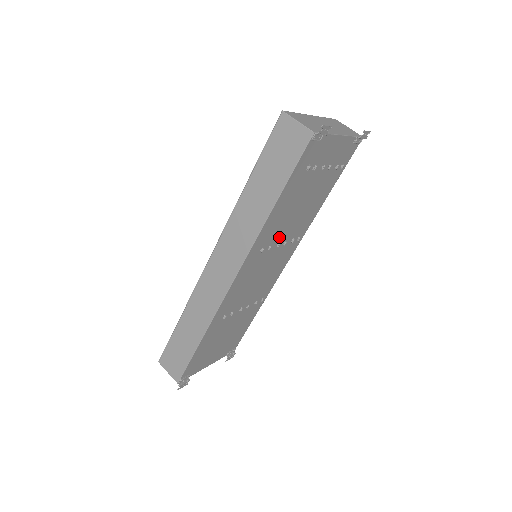
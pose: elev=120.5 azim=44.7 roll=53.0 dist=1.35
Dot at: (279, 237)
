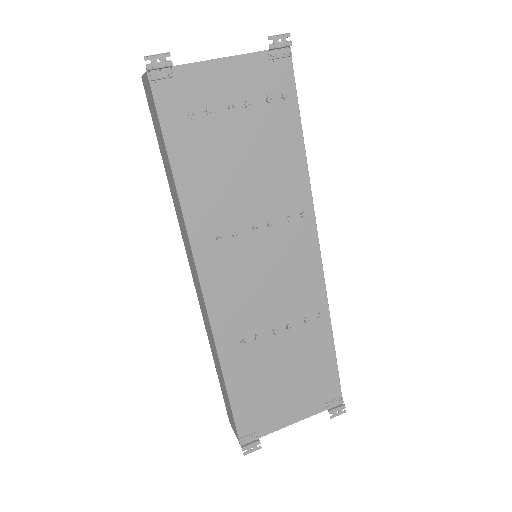
Dot at: (244, 217)
